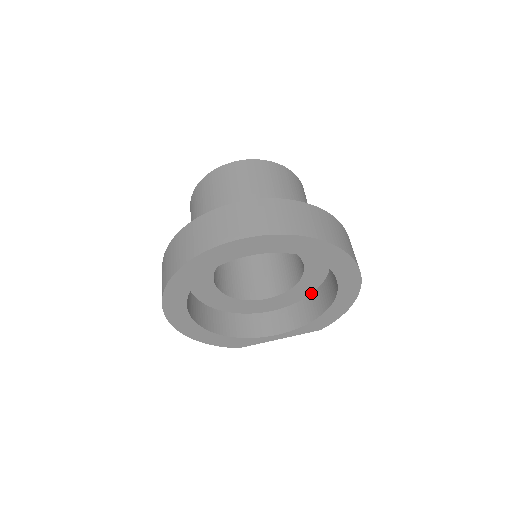
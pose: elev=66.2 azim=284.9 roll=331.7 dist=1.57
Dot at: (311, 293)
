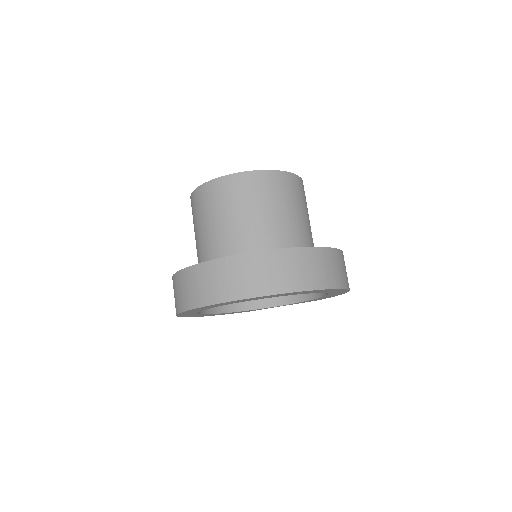
Dot at: occluded
